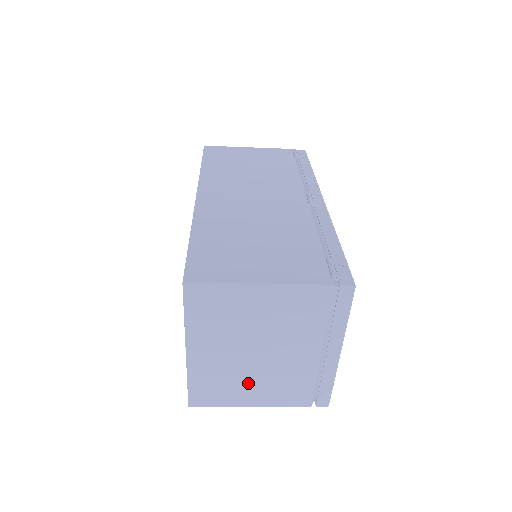
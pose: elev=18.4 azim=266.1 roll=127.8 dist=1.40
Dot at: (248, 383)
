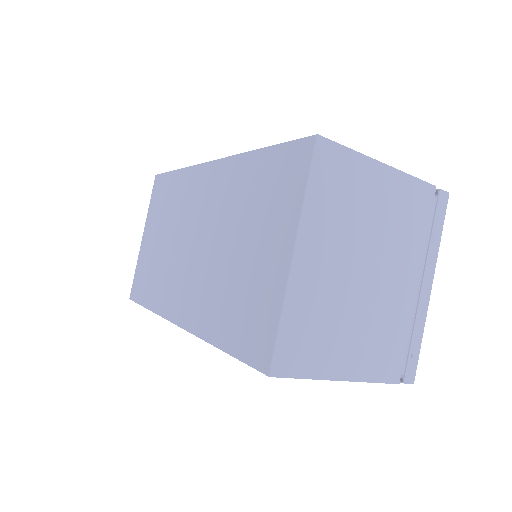
Dot at: (347, 329)
